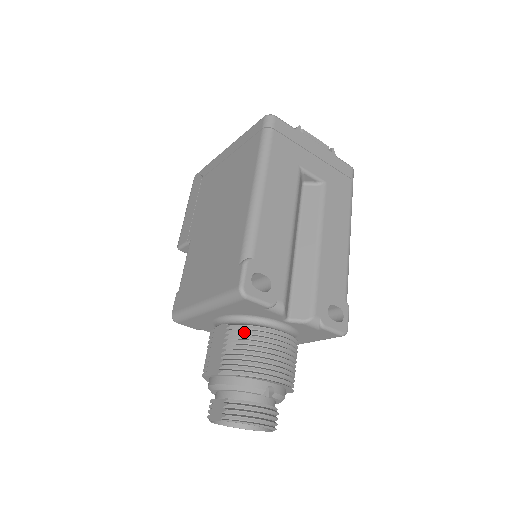
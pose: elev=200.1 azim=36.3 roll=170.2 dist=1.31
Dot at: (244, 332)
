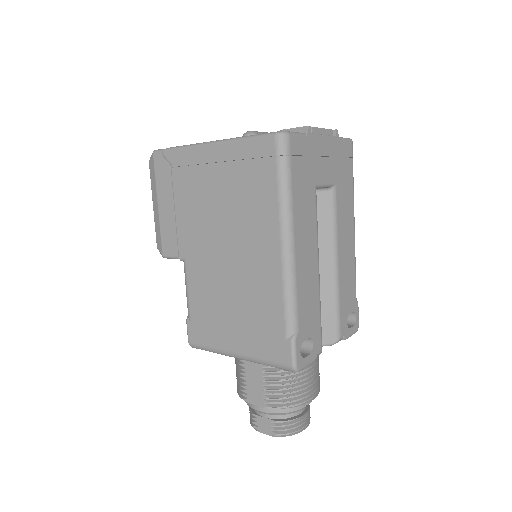
Dot at: (282, 371)
